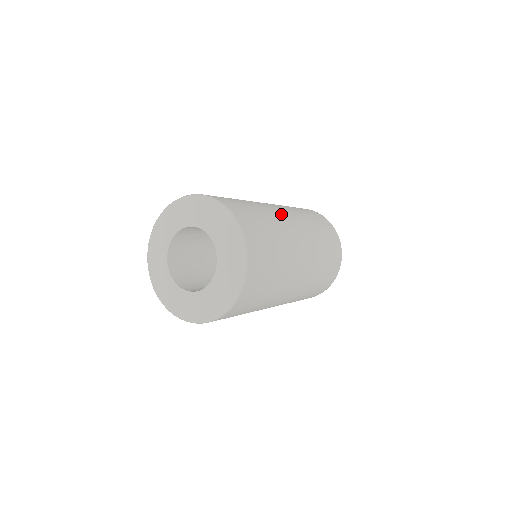
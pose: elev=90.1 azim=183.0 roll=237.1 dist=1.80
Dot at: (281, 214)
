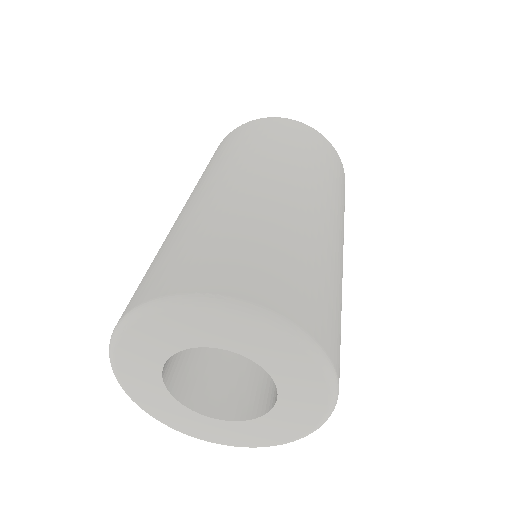
Dot at: occluded
